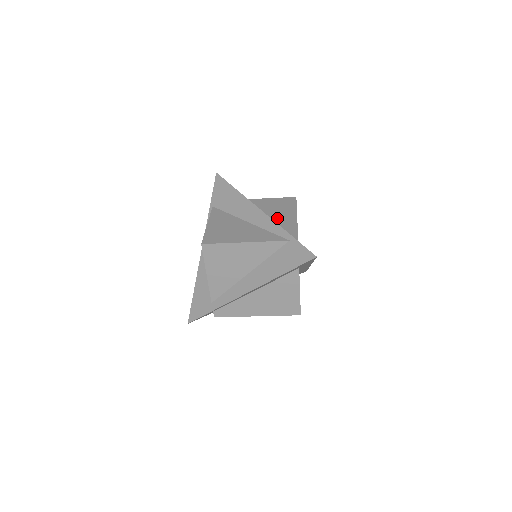
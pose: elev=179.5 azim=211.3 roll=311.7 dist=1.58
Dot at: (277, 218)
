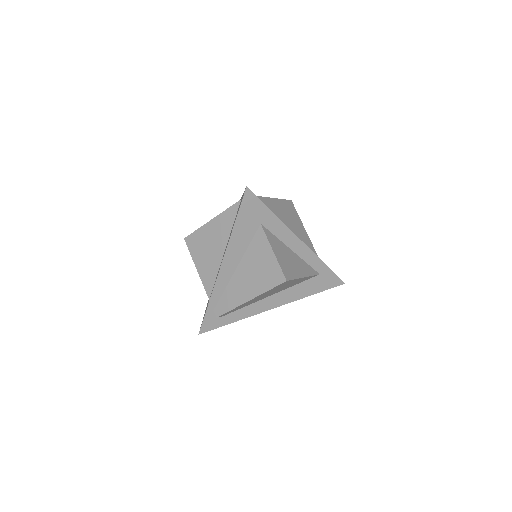
Dot at: occluded
